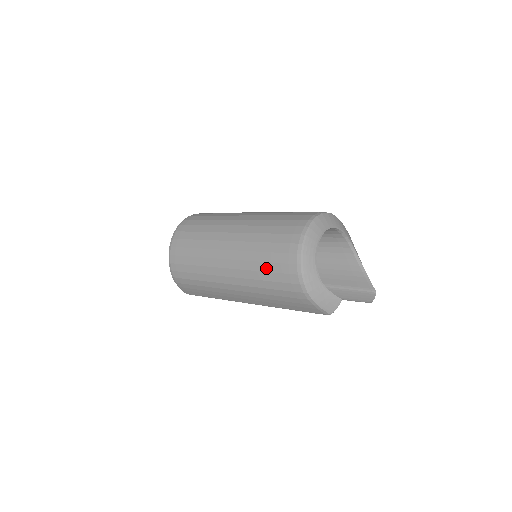
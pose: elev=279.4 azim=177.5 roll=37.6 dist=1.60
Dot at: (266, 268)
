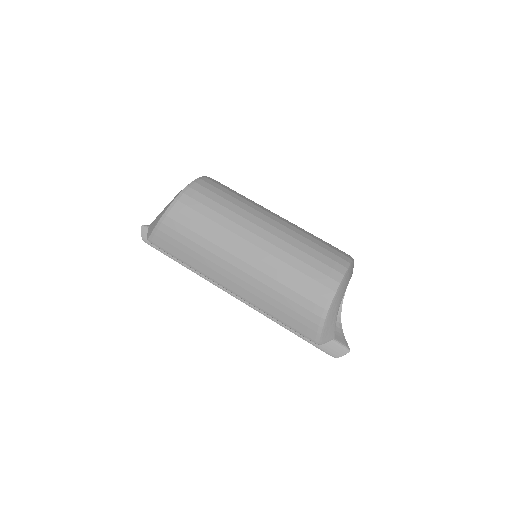
Dot at: (301, 267)
